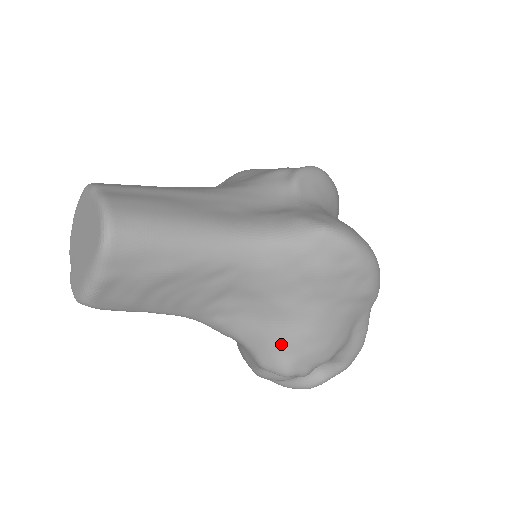
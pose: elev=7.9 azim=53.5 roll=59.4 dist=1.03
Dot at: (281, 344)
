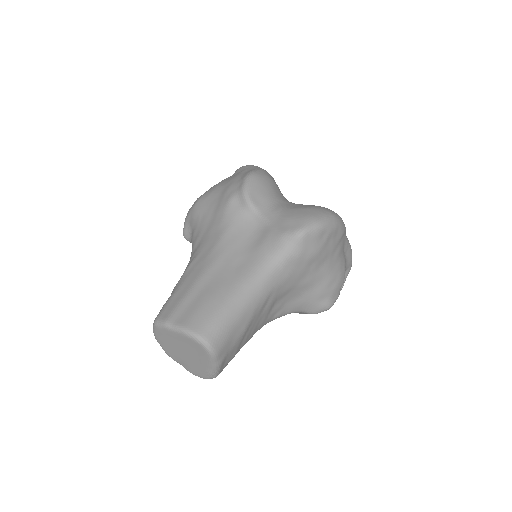
Dot at: (318, 298)
